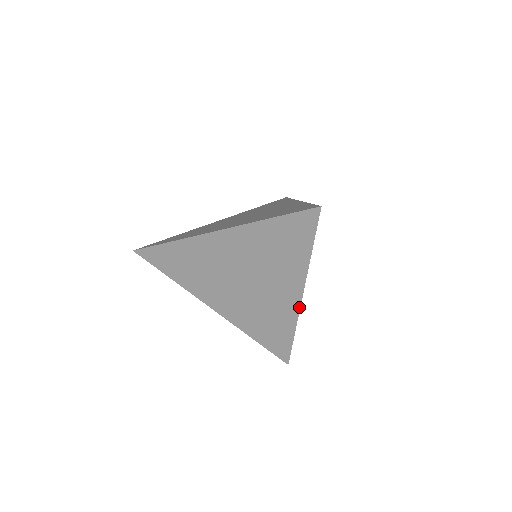
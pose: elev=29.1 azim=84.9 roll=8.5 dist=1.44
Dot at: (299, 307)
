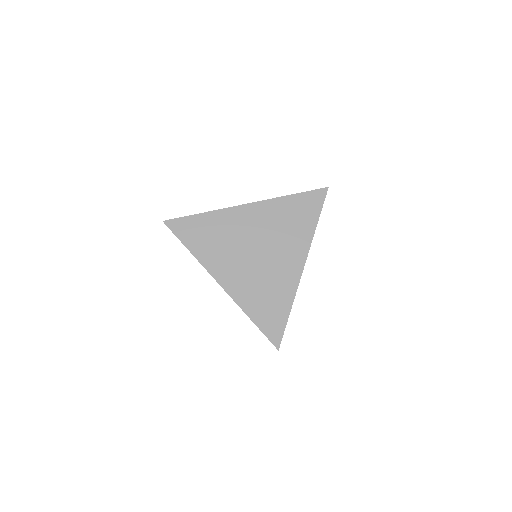
Dot at: (300, 277)
